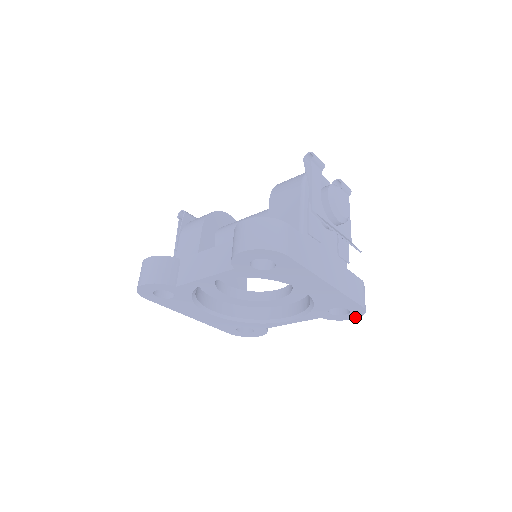
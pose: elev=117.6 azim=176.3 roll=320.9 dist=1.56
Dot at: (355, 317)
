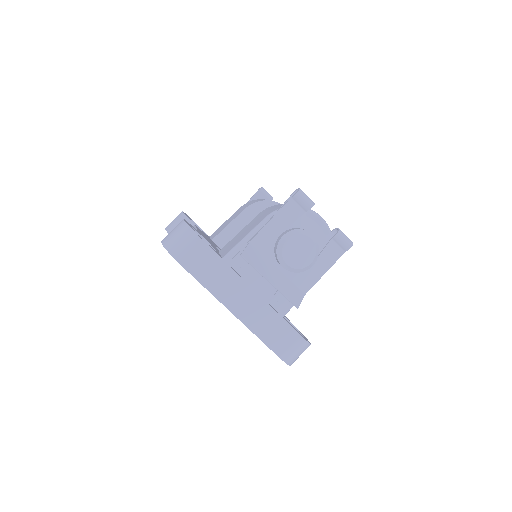
Dot at: occluded
